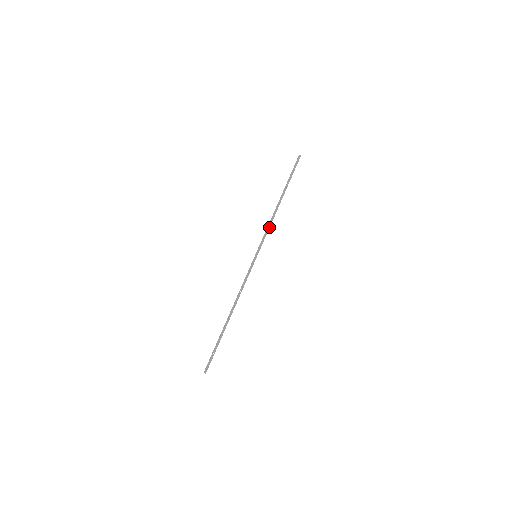
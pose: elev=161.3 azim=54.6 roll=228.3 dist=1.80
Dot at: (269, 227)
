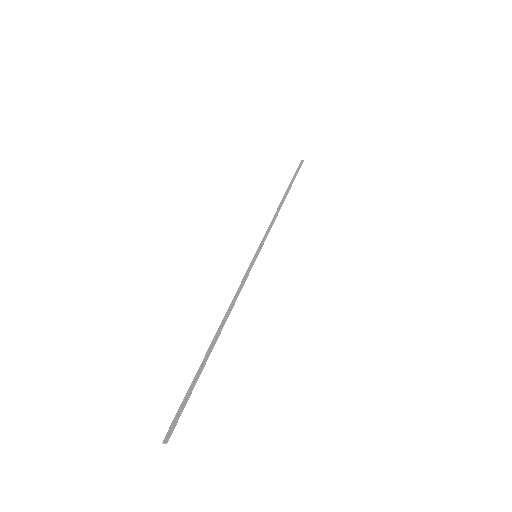
Dot at: (272, 224)
